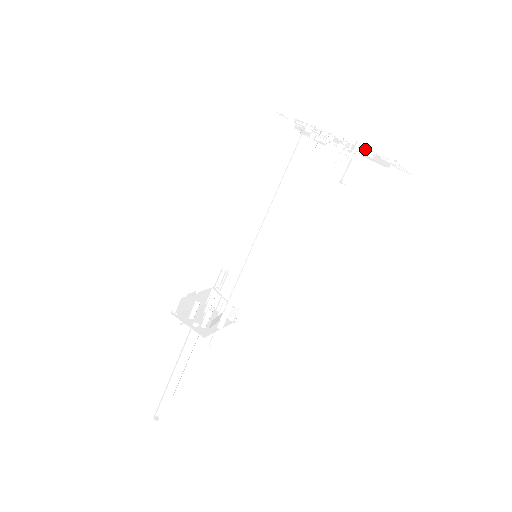
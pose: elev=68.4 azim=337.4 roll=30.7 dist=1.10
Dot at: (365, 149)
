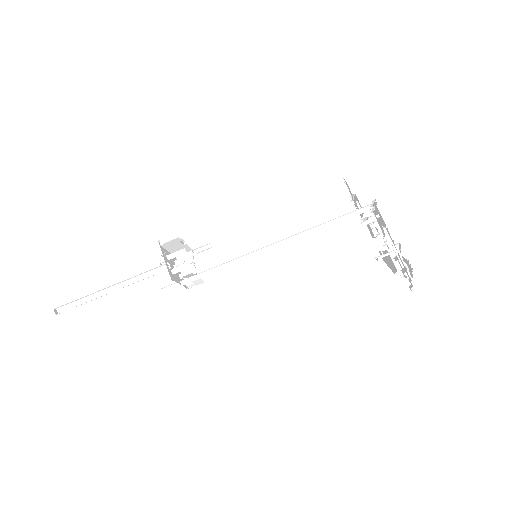
Dot at: (396, 252)
